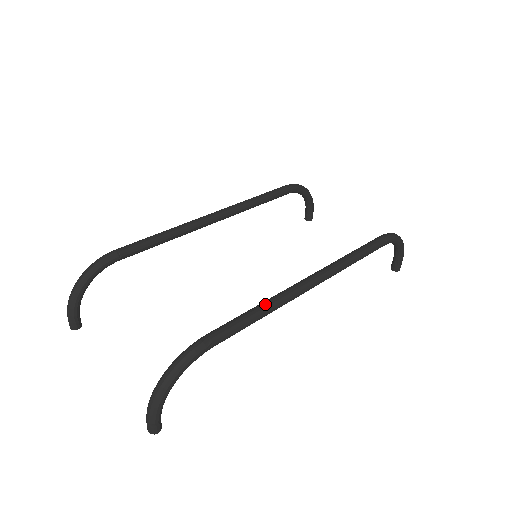
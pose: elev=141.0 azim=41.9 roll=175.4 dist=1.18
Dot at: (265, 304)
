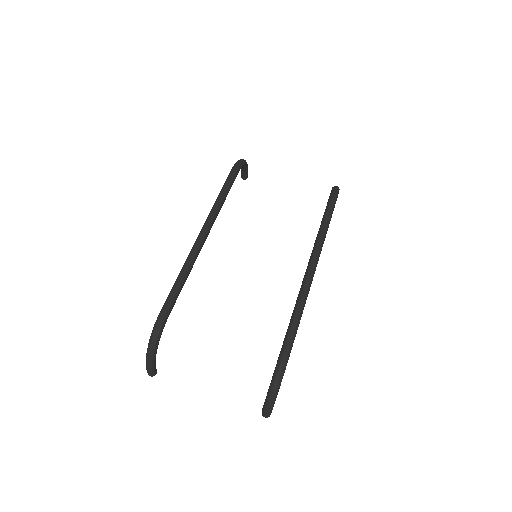
Dot at: (300, 305)
